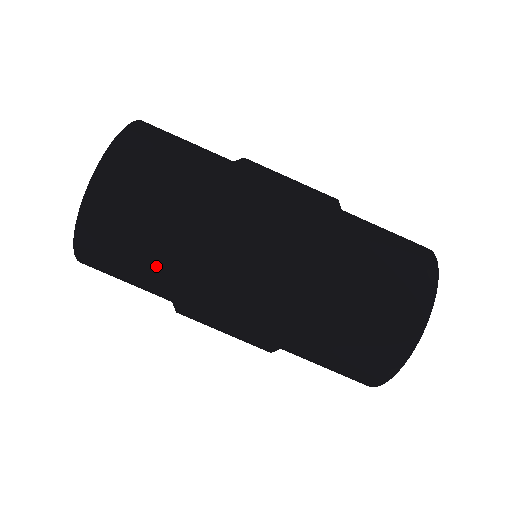
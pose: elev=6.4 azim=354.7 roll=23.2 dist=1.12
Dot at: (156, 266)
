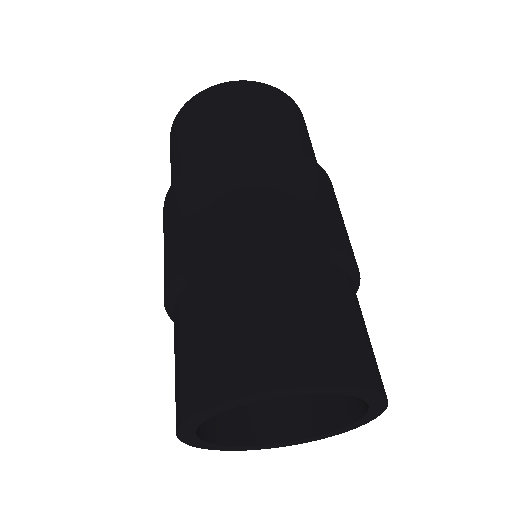
Dot at: (192, 151)
